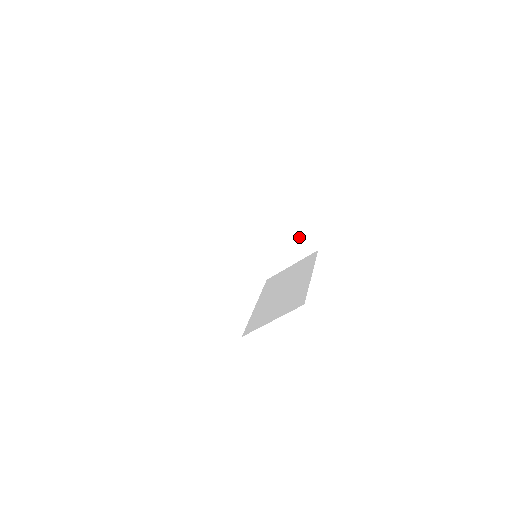
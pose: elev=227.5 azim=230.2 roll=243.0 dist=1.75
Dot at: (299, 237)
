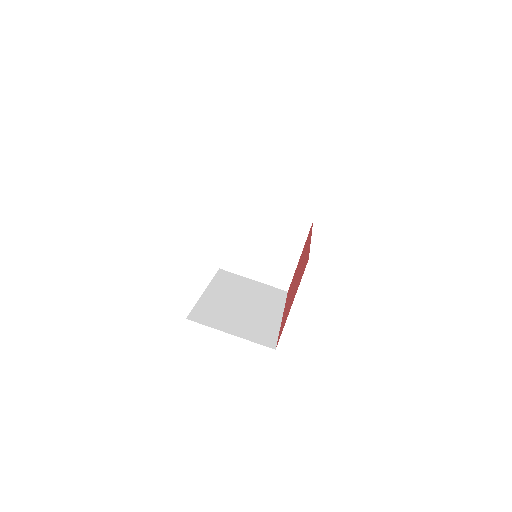
Dot at: (287, 268)
